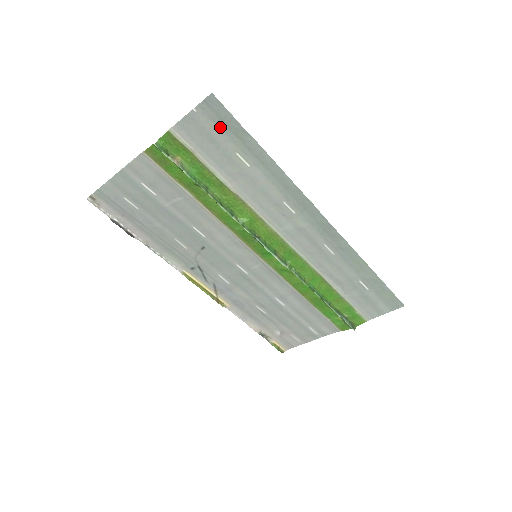
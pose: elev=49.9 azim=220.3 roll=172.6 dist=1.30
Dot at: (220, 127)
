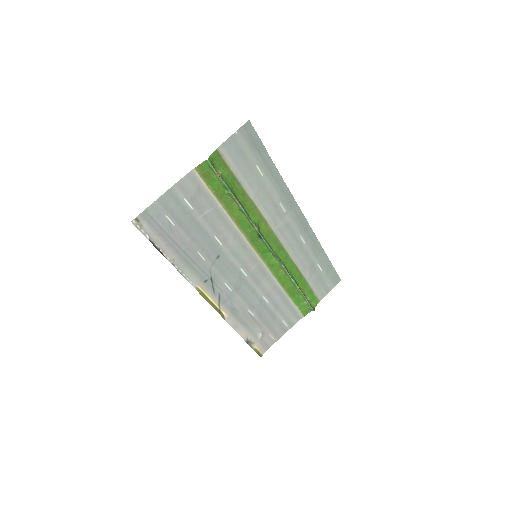
Dot at: (250, 145)
